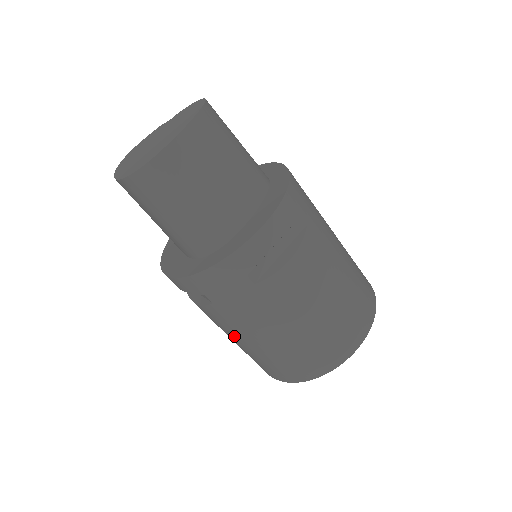
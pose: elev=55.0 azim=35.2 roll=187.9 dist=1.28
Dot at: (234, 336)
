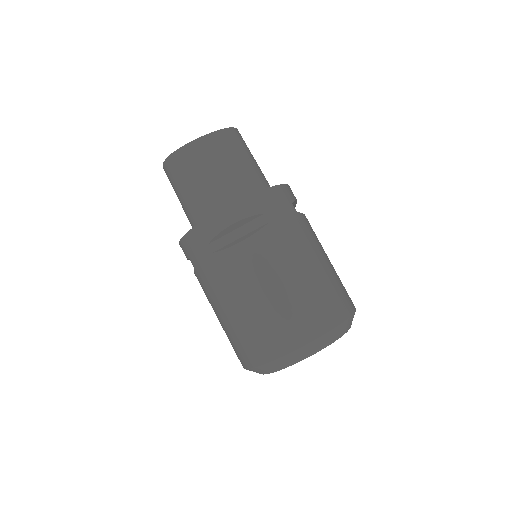
Dot at: occluded
